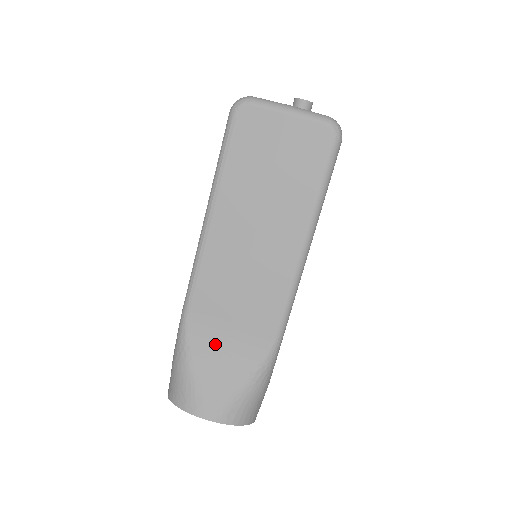
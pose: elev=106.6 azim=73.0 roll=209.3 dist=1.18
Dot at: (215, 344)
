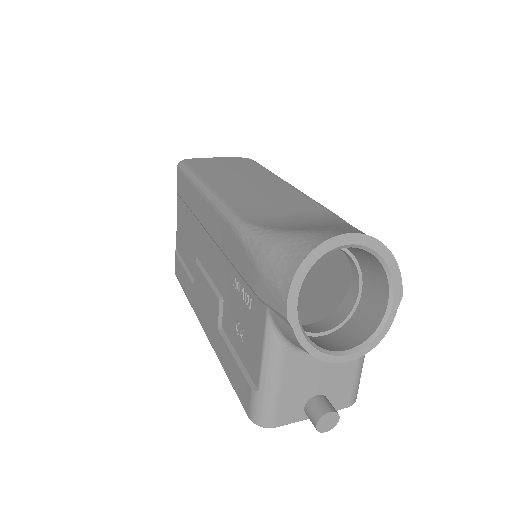
Dot at: (288, 222)
